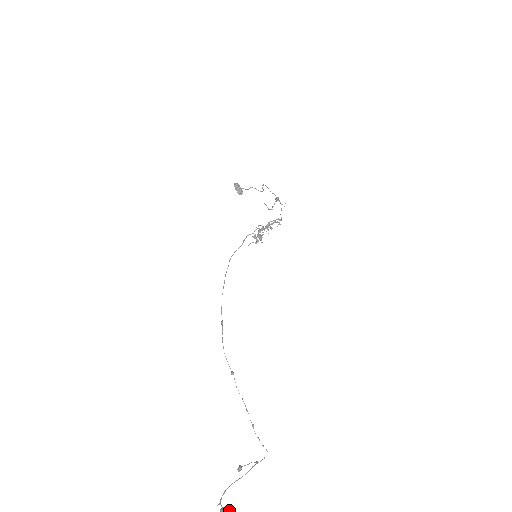
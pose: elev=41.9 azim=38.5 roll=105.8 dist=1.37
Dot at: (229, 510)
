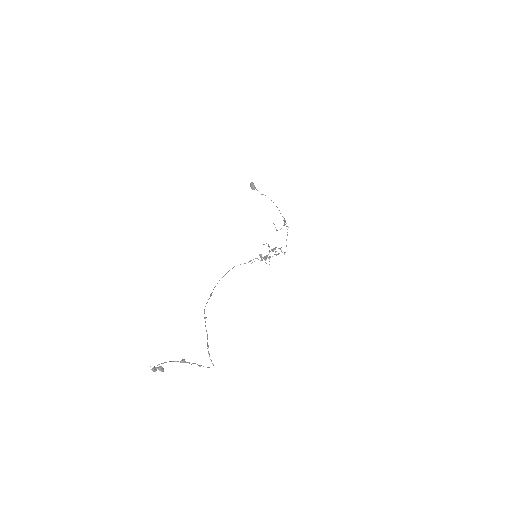
Dot at: occluded
